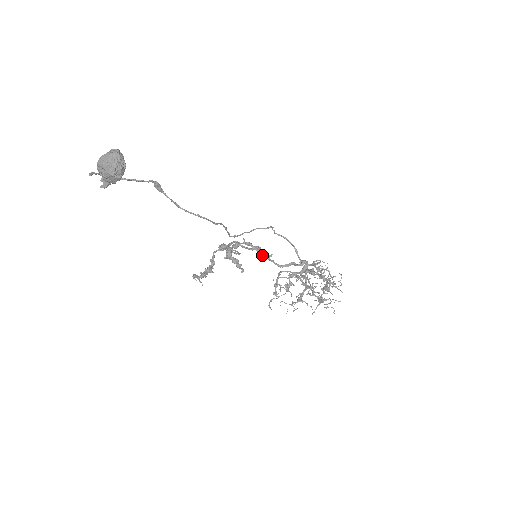
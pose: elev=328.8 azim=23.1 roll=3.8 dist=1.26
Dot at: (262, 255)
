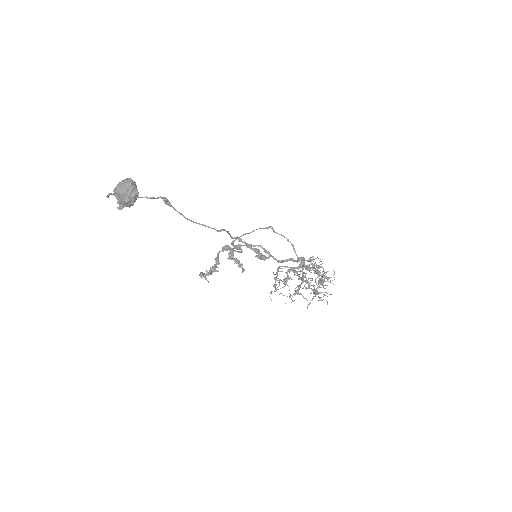
Dot at: (261, 257)
